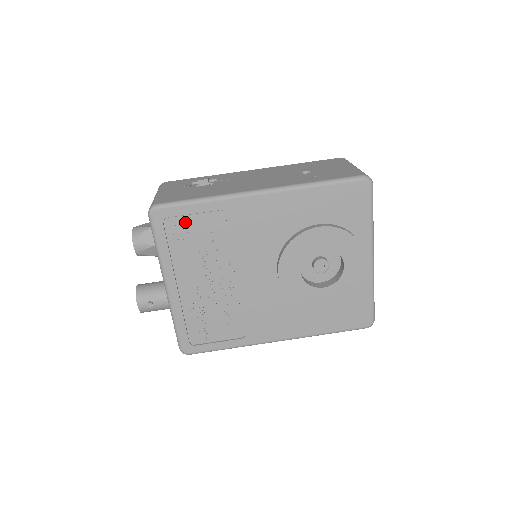
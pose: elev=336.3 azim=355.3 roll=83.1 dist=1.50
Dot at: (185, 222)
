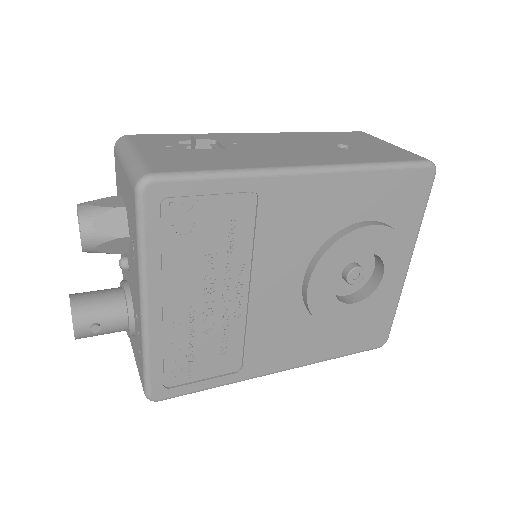
Dot at: (194, 207)
